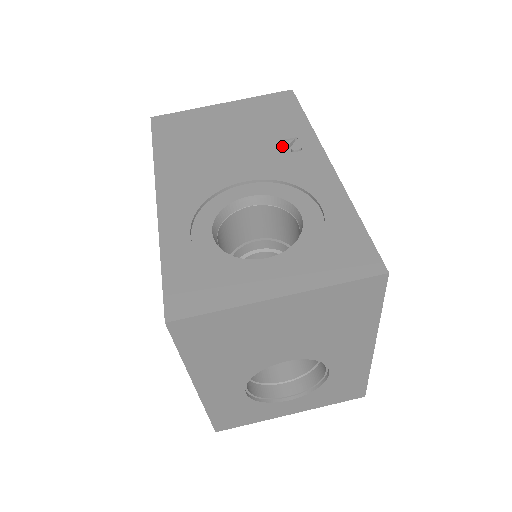
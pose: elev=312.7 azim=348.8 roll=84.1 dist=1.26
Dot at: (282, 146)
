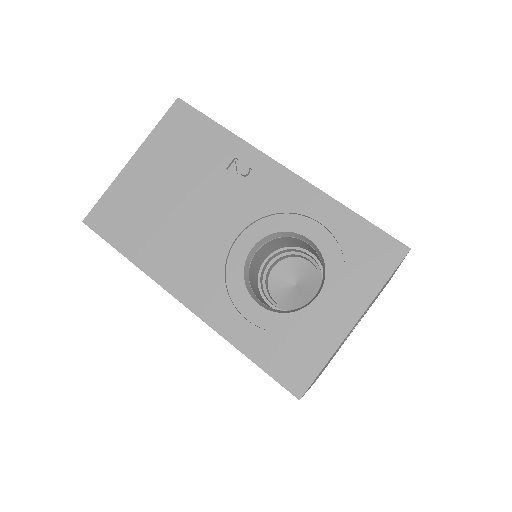
Dot at: (232, 177)
